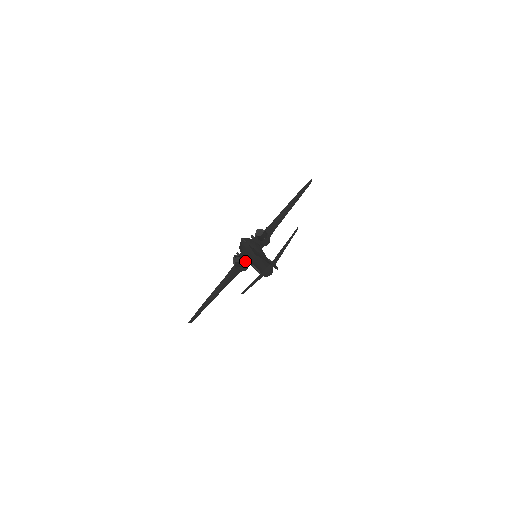
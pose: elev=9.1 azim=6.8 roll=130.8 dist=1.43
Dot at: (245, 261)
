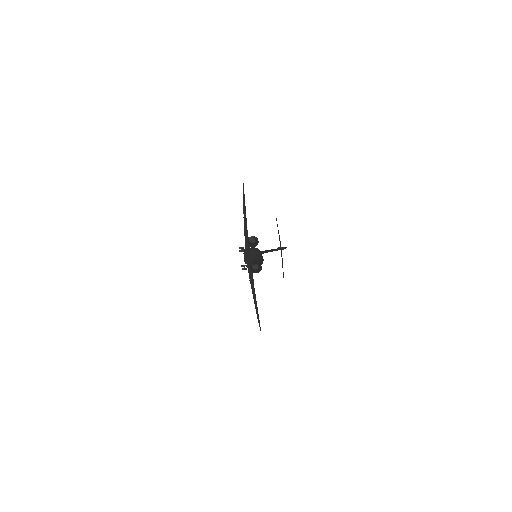
Dot at: occluded
